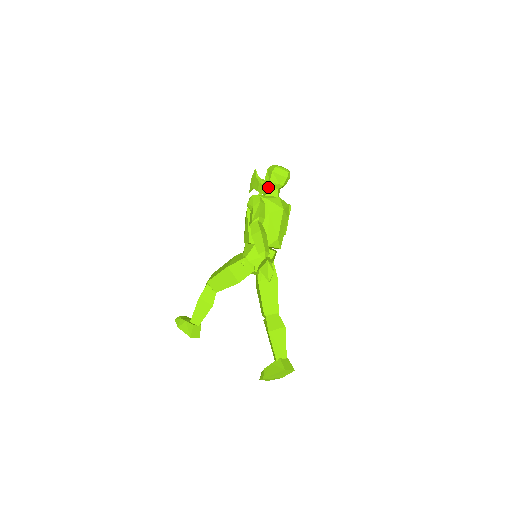
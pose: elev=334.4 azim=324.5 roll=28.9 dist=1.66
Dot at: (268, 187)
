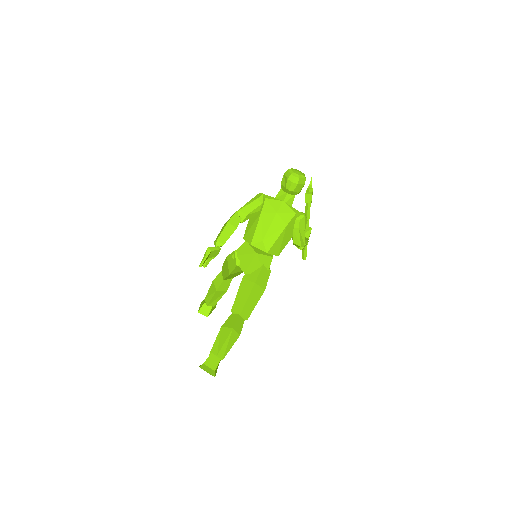
Dot at: (281, 189)
